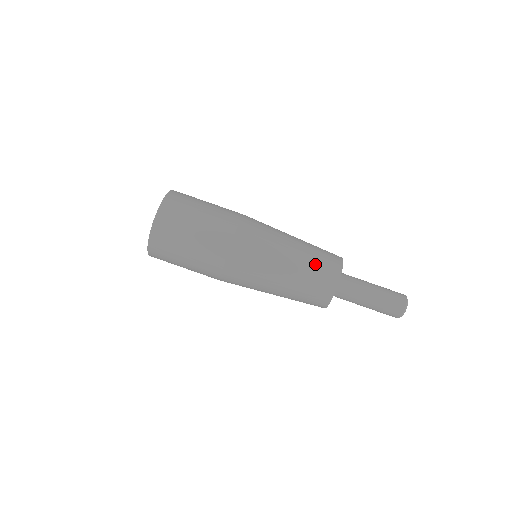
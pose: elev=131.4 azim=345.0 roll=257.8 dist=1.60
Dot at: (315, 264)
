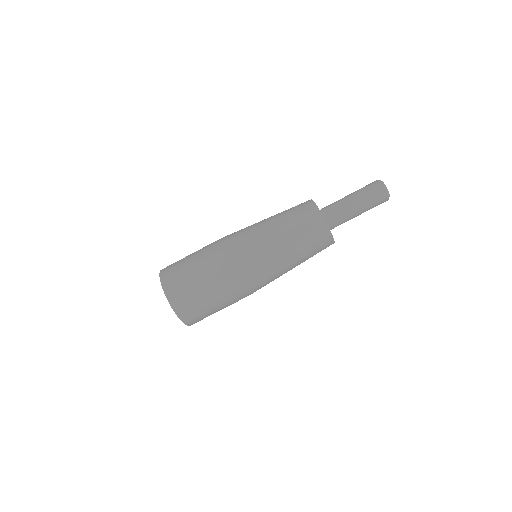
Dot at: (294, 217)
